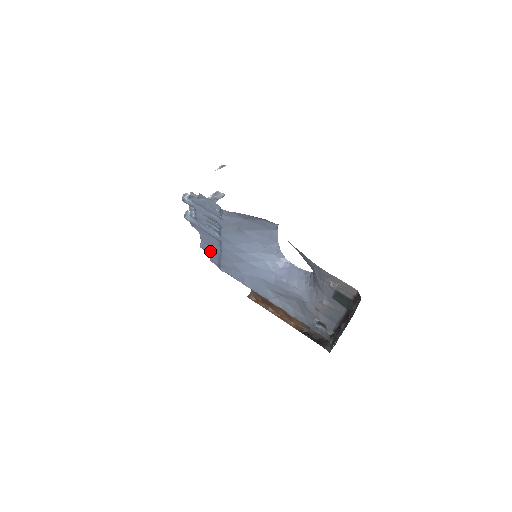
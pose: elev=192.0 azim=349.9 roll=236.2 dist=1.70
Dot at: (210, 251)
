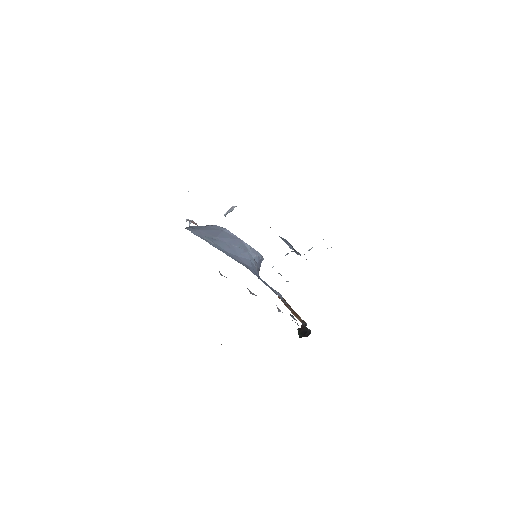
Dot at: occluded
